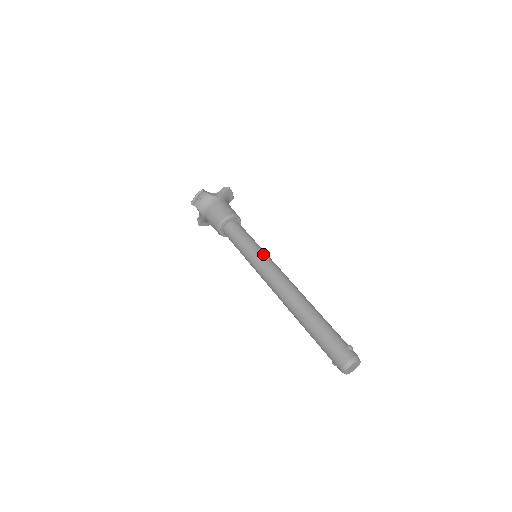
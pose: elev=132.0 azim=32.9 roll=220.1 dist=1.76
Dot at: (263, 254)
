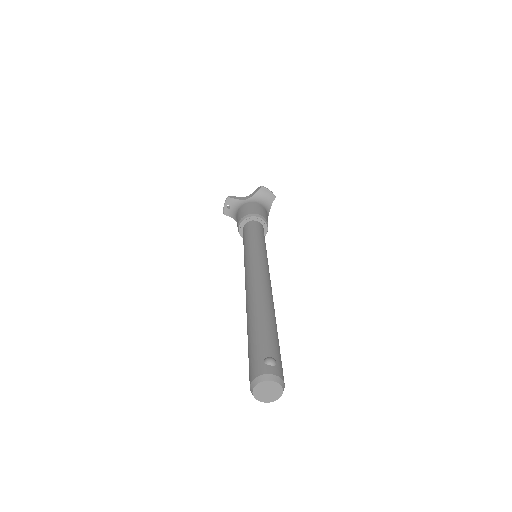
Dot at: (252, 252)
